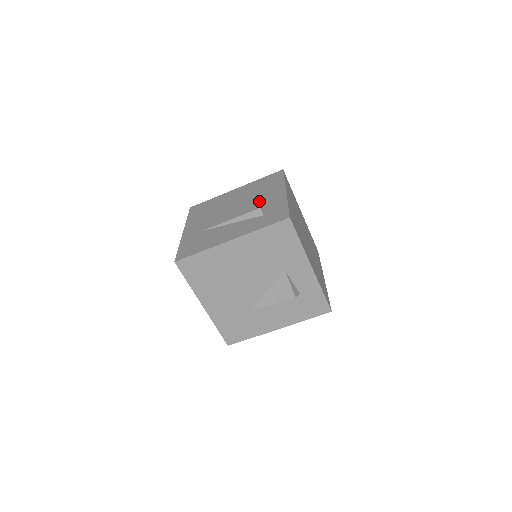
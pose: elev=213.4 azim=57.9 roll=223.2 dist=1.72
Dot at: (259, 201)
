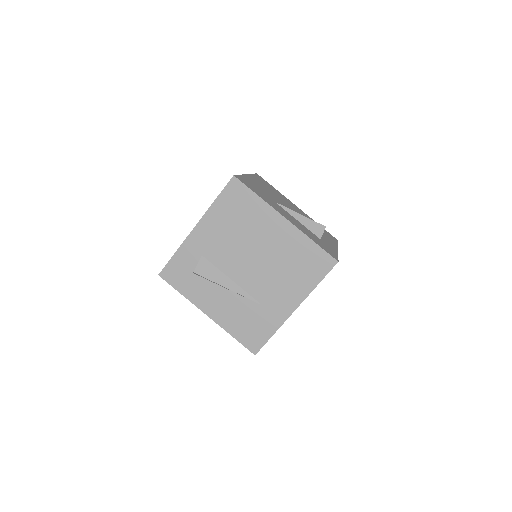
Dot at: occluded
